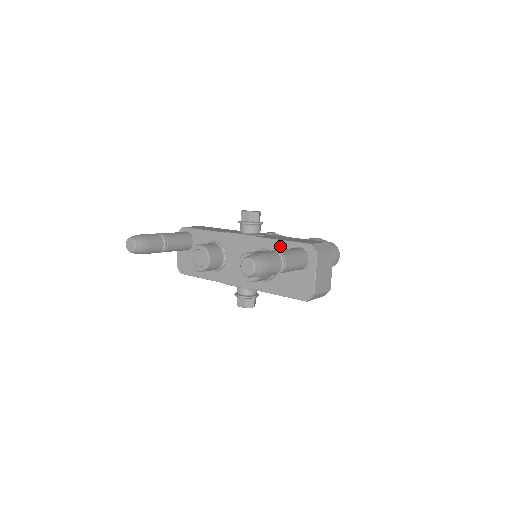
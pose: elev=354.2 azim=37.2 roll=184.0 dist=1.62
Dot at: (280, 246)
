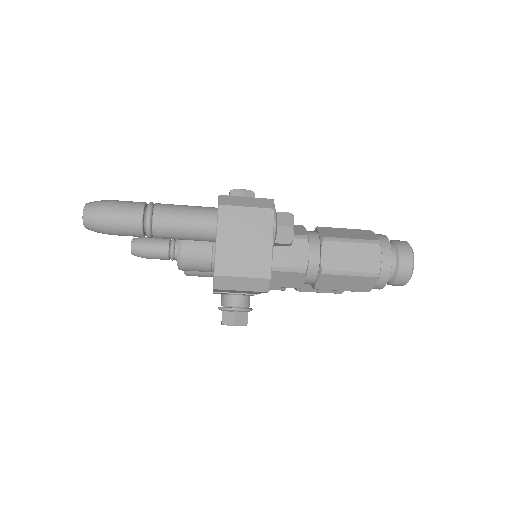
Dot at: occluded
